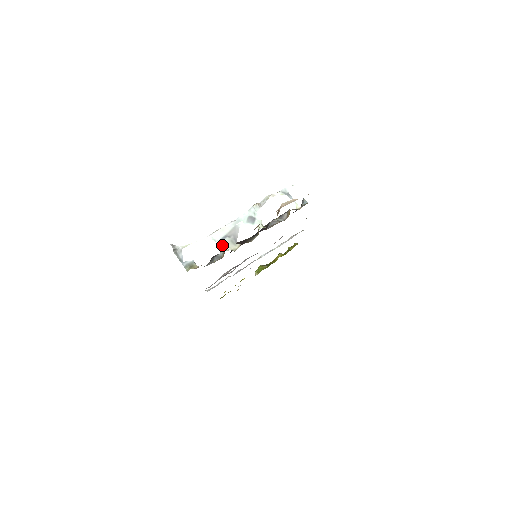
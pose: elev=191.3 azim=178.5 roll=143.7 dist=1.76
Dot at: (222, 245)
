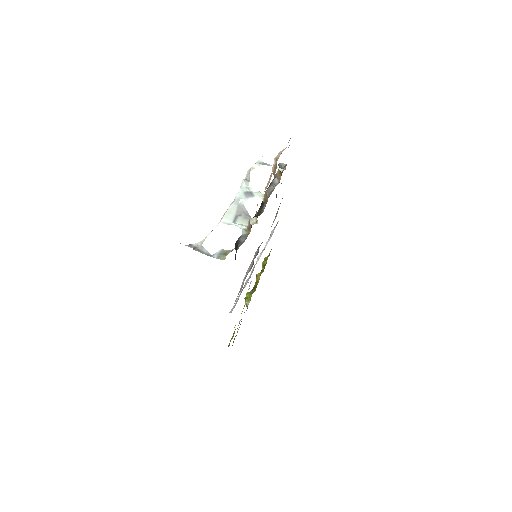
Dot at: (239, 224)
